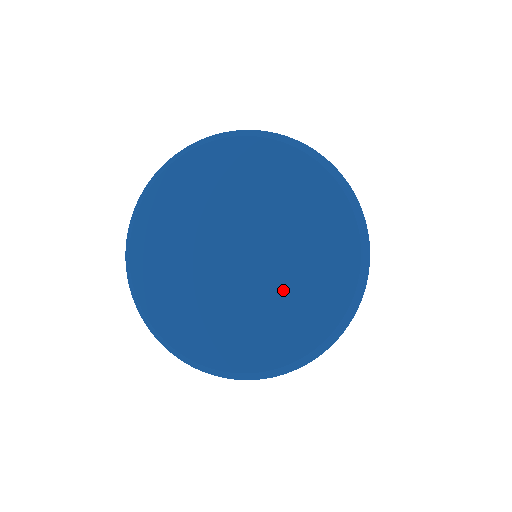
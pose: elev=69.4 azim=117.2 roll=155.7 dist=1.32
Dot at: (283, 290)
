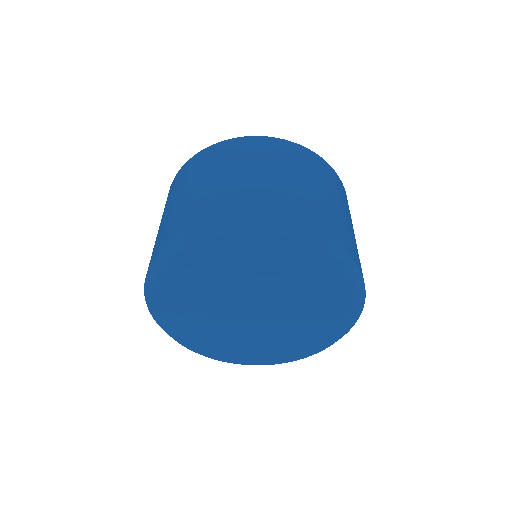
Dot at: (279, 335)
